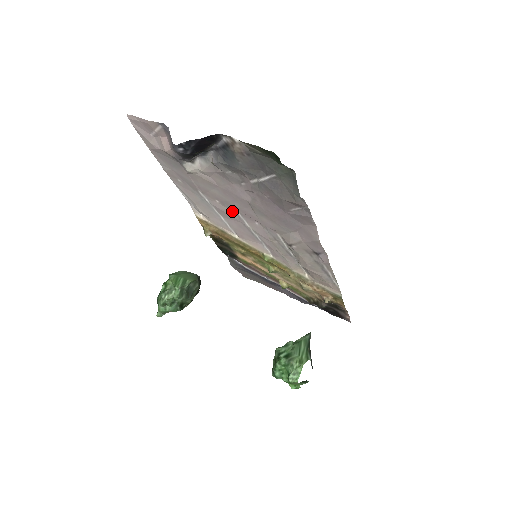
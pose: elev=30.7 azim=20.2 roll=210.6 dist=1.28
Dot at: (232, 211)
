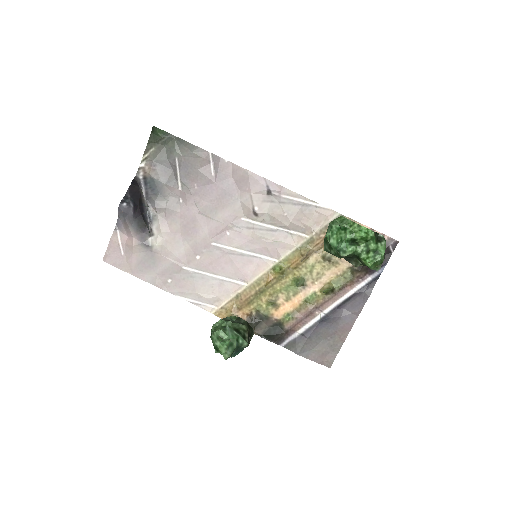
Dot at: (211, 251)
